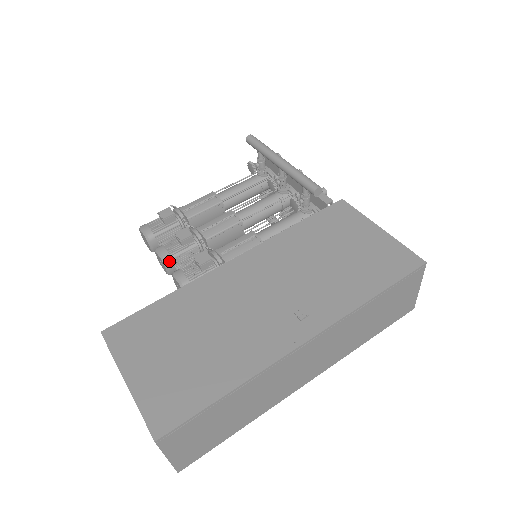
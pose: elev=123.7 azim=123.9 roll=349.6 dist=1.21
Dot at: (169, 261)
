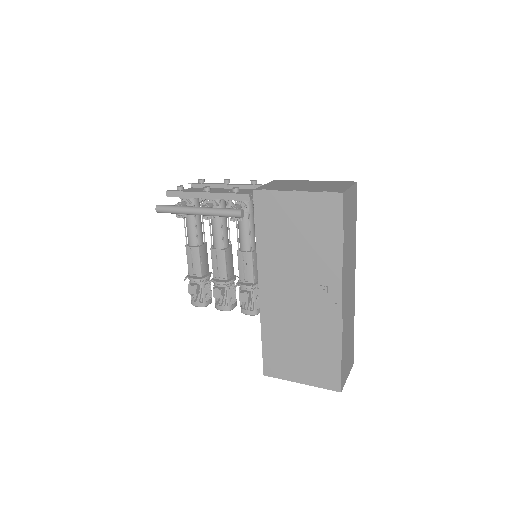
Dot at: (230, 308)
